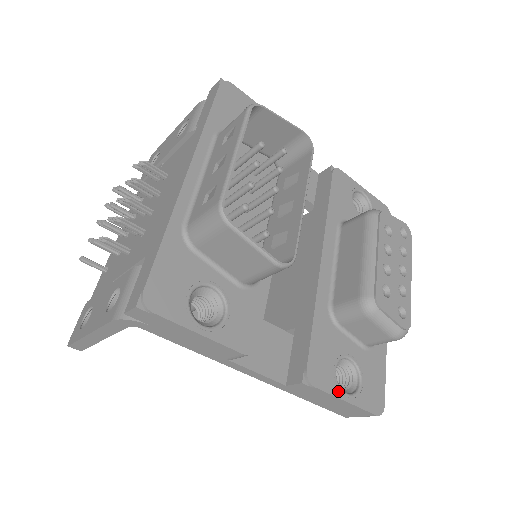
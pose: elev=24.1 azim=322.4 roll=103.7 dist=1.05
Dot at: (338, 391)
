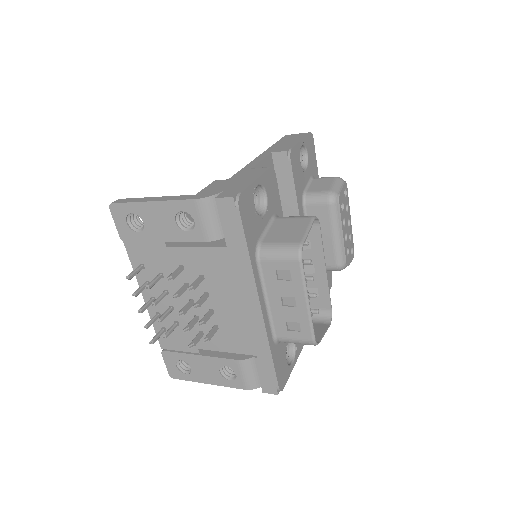
Dot at: occluded
